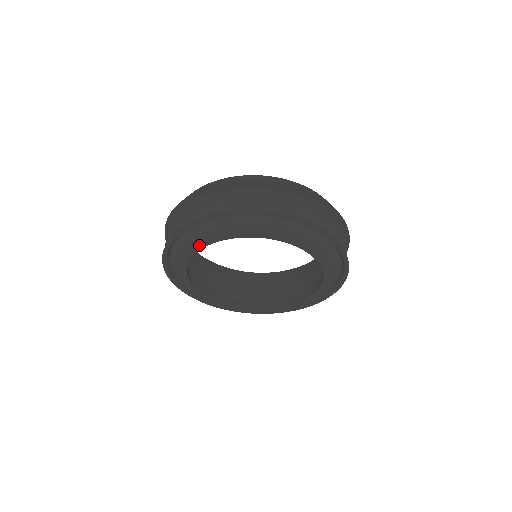
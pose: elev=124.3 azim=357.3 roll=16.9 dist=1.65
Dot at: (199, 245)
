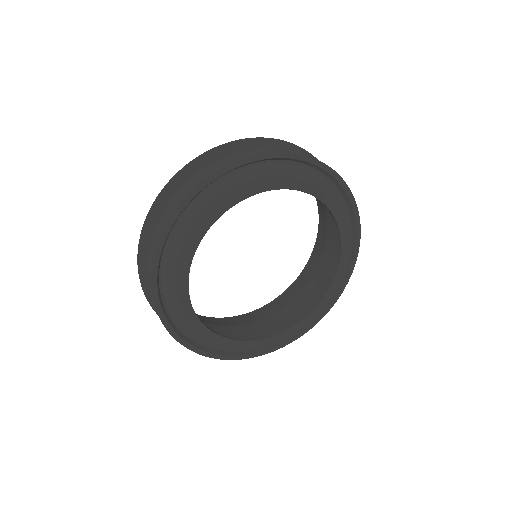
Dot at: (264, 185)
